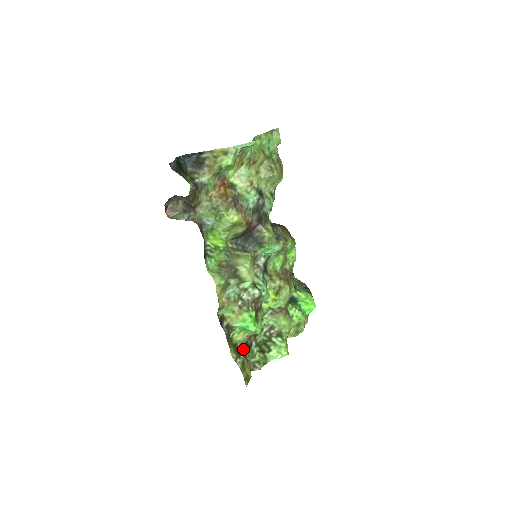
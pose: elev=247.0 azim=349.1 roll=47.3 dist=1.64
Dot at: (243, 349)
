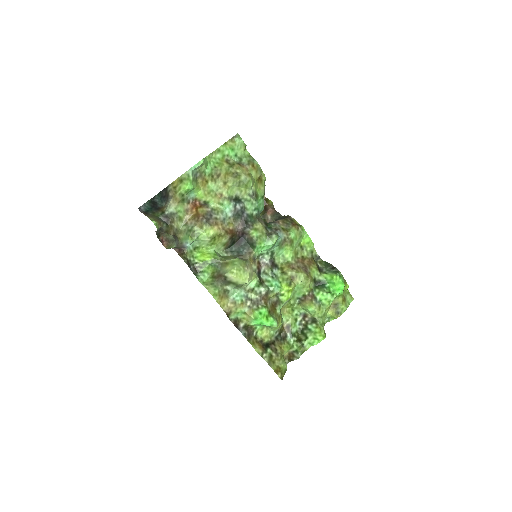
Dot at: (273, 343)
